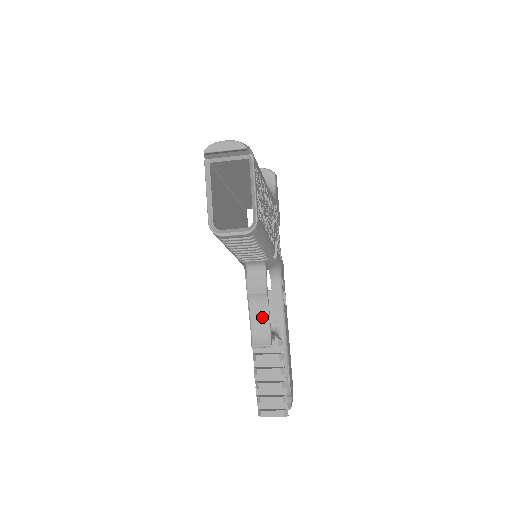
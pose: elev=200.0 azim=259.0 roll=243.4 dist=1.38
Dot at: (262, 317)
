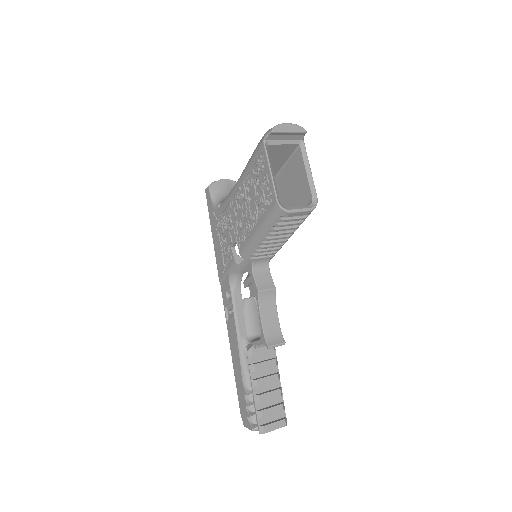
Dot at: (272, 316)
